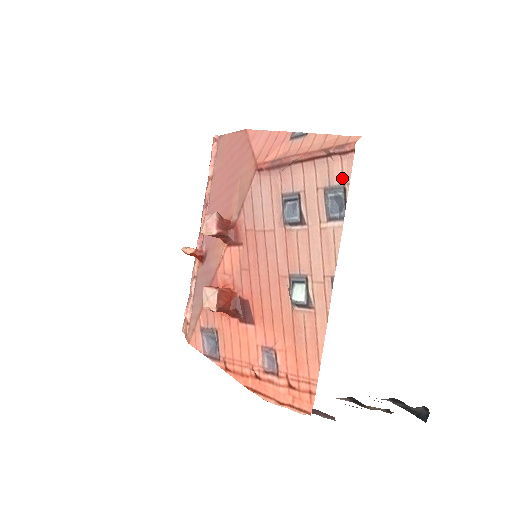
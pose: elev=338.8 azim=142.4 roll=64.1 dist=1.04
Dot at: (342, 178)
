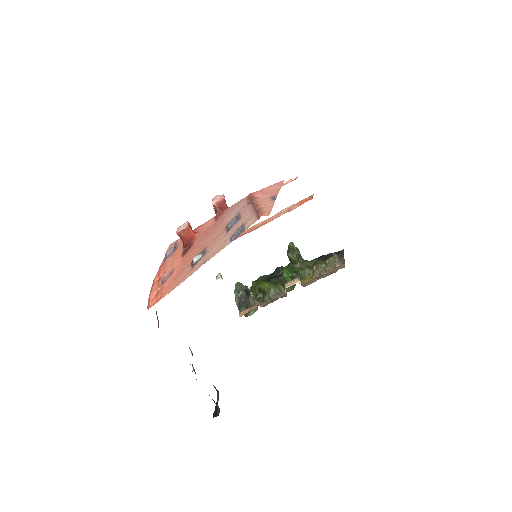
Dot at: (248, 225)
